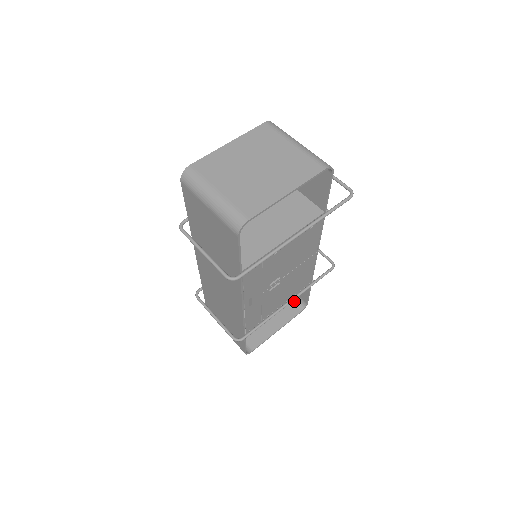
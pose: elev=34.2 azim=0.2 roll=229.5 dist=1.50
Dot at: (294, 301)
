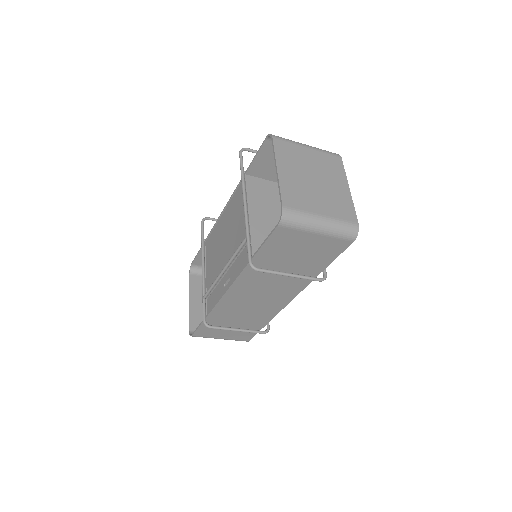
Dot at: occluded
